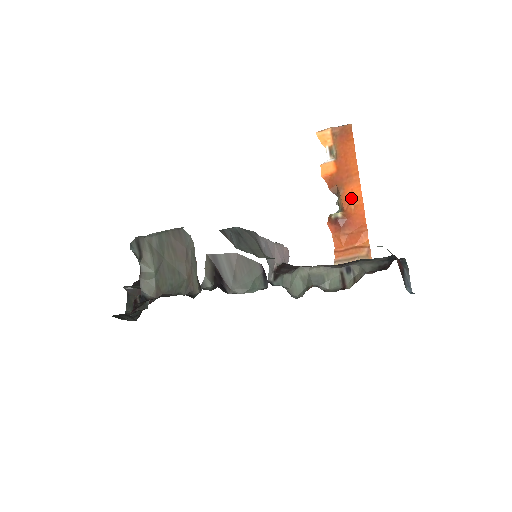
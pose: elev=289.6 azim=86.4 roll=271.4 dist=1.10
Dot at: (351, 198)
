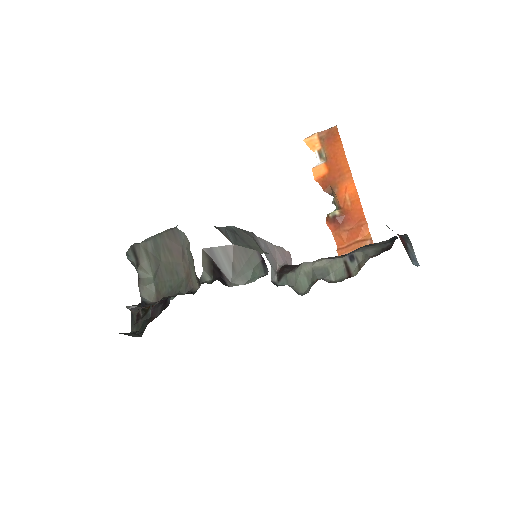
Dot at: (346, 195)
